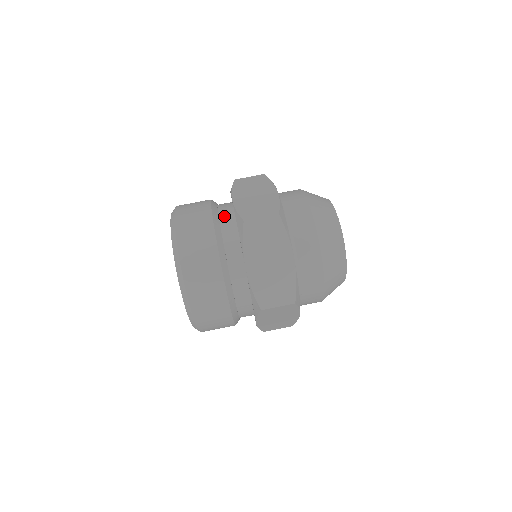
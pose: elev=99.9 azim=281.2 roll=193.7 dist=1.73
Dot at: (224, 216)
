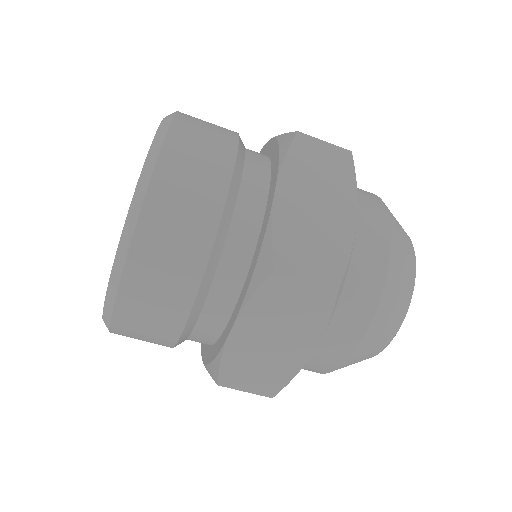
Dot at: (207, 320)
